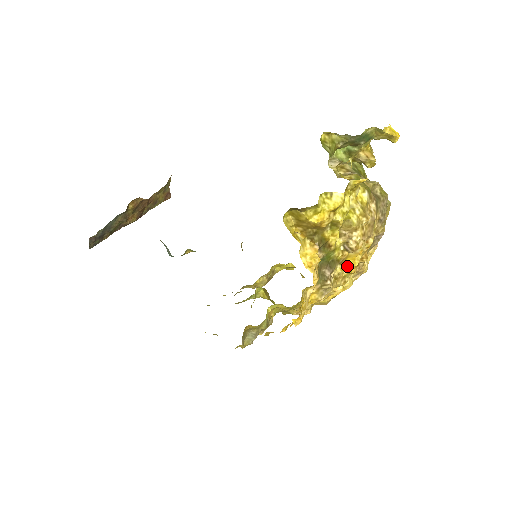
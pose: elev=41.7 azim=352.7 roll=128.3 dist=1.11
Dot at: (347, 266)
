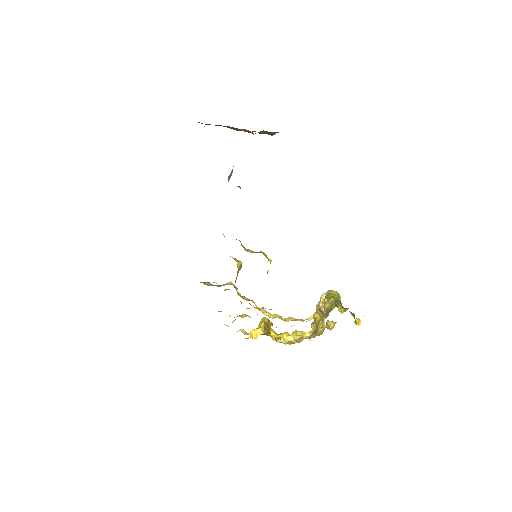
Dot at: (270, 336)
